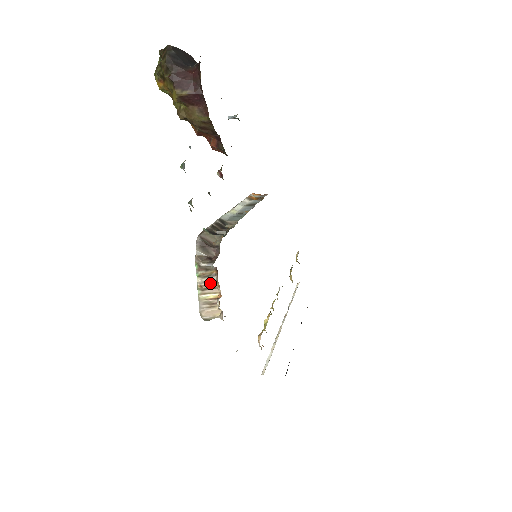
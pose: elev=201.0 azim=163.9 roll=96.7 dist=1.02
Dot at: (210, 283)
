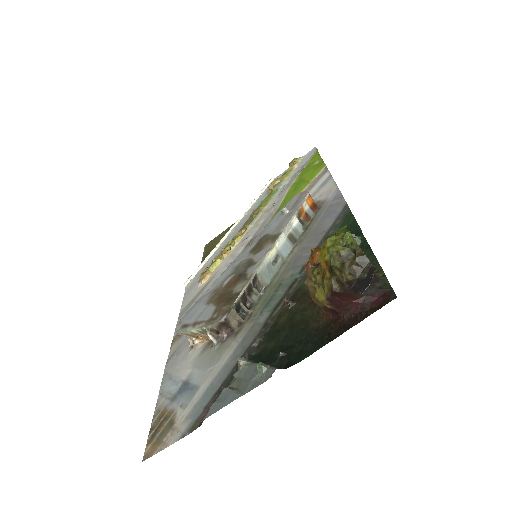
Dot at: (202, 336)
